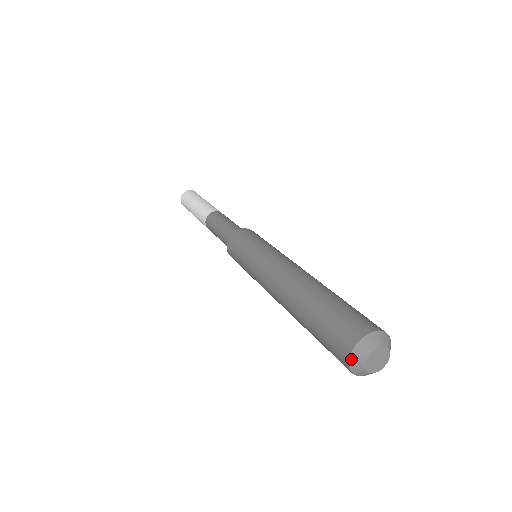
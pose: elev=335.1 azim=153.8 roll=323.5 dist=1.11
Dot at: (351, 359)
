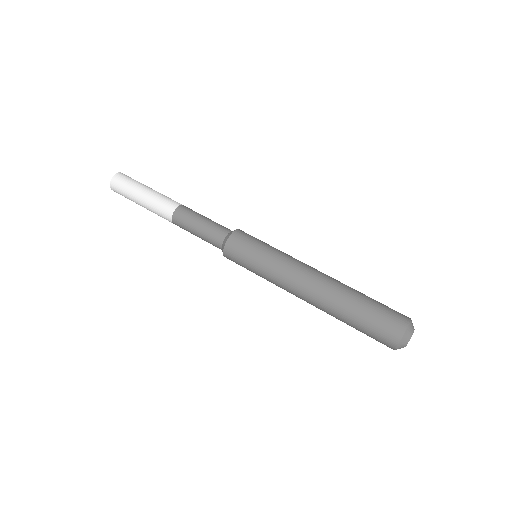
Dot at: occluded
